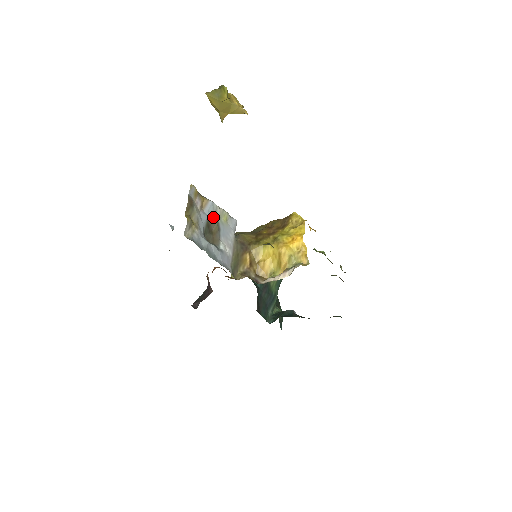
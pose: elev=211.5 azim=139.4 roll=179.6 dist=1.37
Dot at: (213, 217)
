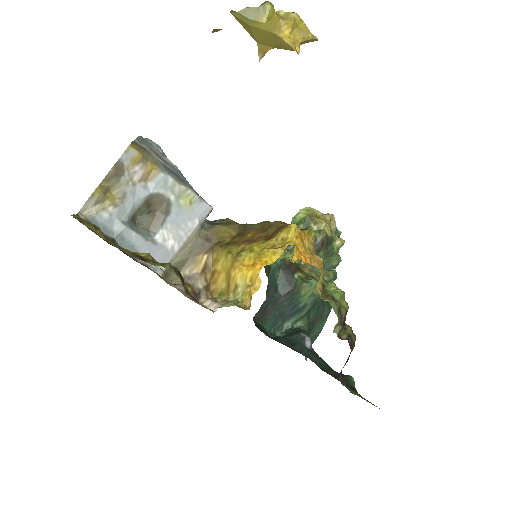
Dot at: (162, 195)
